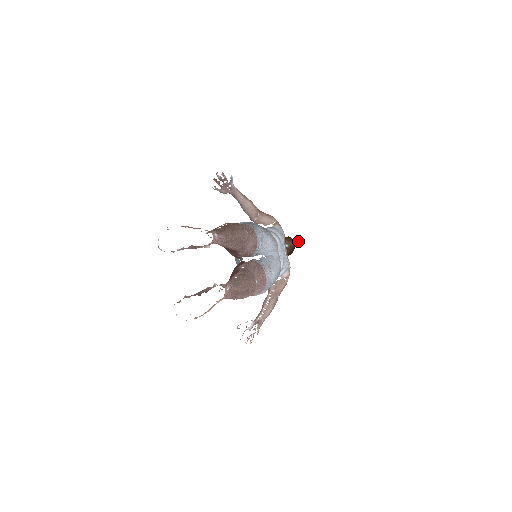
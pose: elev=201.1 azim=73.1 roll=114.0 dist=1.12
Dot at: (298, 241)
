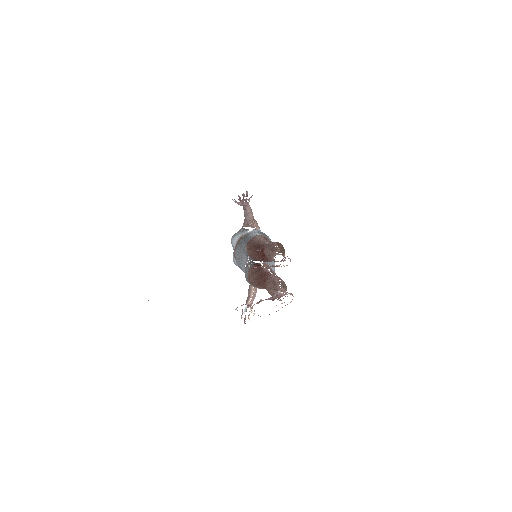
Dot at: occluded
